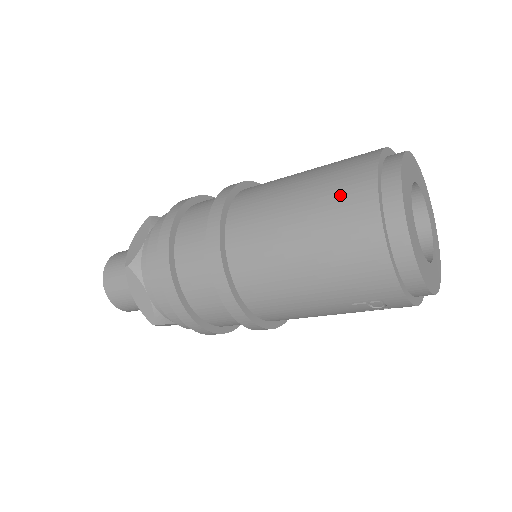
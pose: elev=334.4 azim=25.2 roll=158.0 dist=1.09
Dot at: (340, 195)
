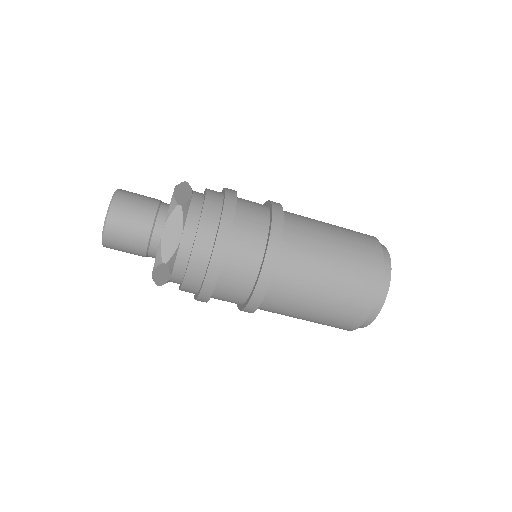
Dot at: (355, 296)
